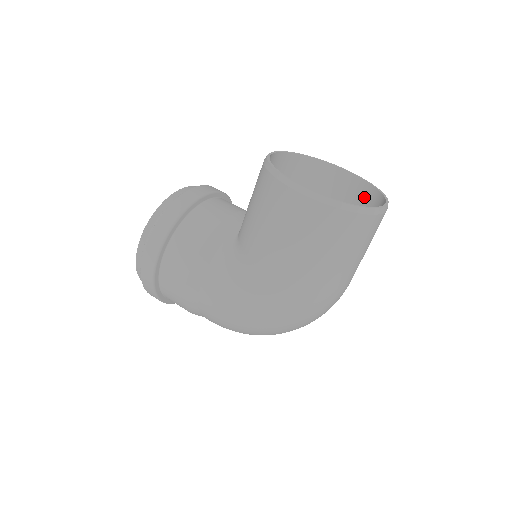
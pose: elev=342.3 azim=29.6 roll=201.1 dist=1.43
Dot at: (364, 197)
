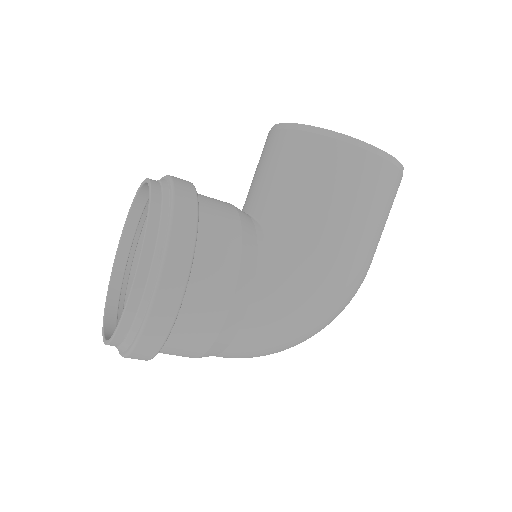
Dot at: occluded
